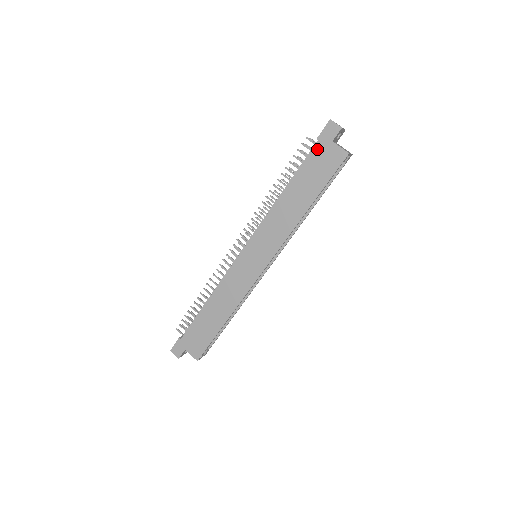
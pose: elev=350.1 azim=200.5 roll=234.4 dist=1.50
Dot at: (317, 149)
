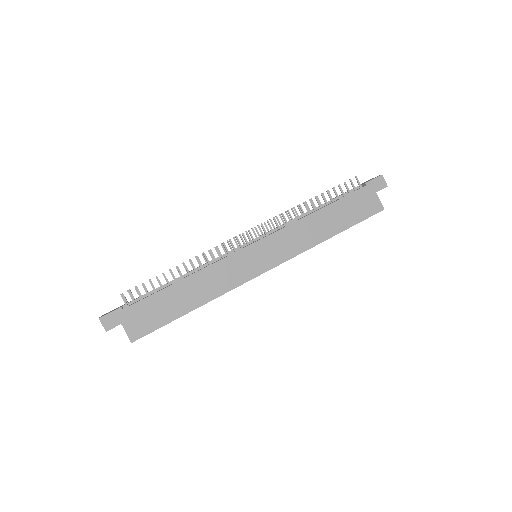
Dot at: (362, 191)
